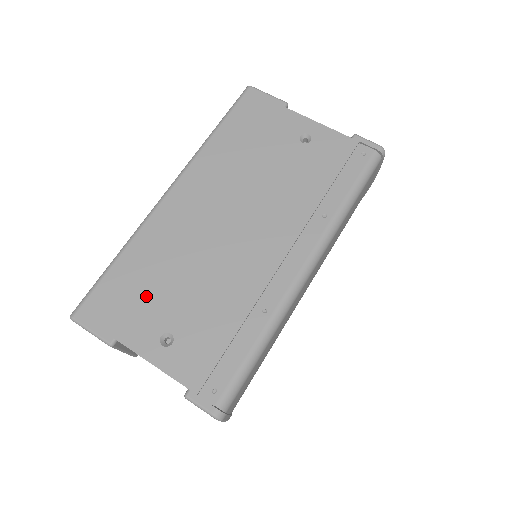
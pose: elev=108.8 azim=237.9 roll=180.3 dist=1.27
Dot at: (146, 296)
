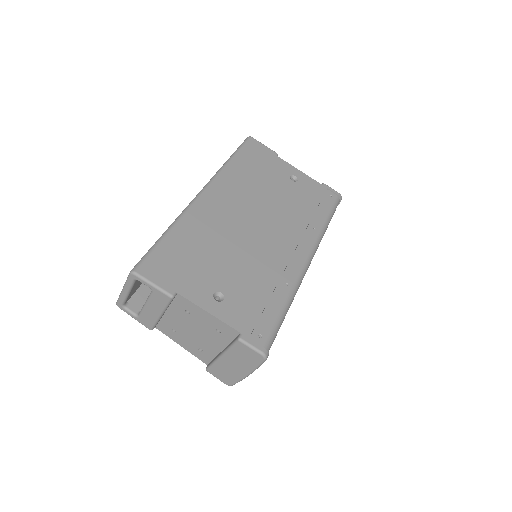
Dot at: (197, 263)
